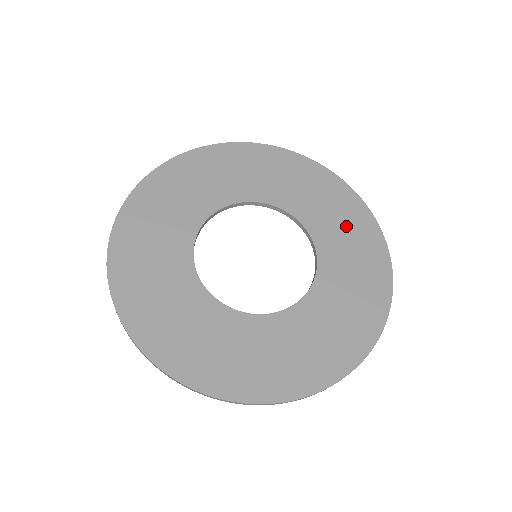
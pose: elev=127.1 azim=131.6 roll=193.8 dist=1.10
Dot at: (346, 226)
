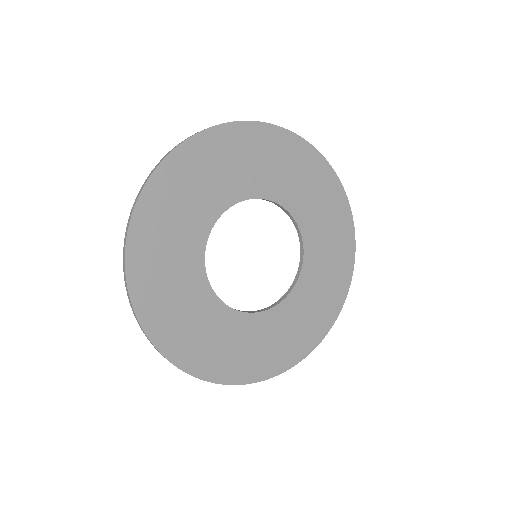
Dot at: (328, 216)
